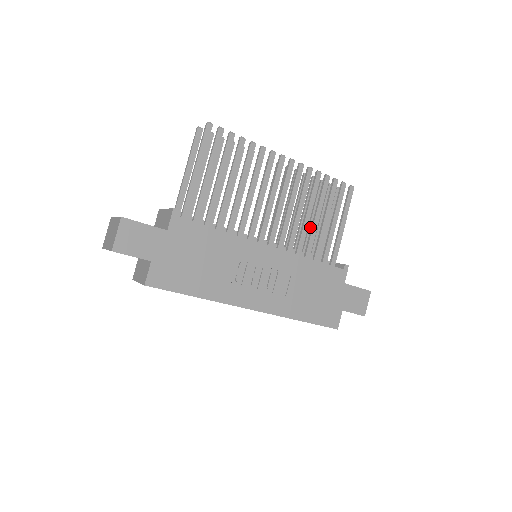
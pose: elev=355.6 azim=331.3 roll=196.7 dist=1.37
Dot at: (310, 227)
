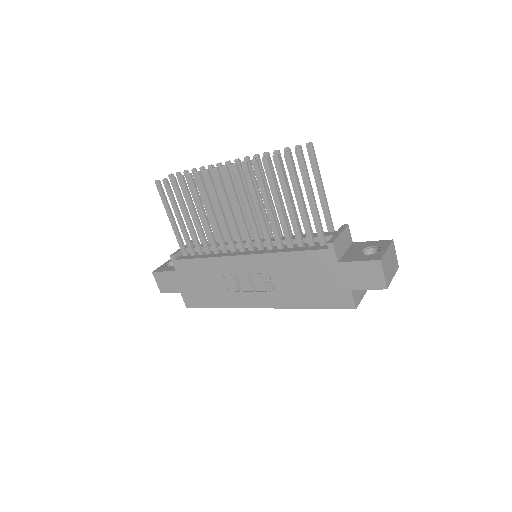
Dot at: occluded
